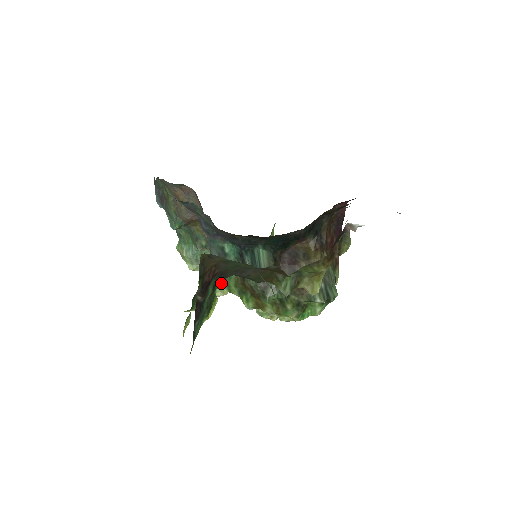
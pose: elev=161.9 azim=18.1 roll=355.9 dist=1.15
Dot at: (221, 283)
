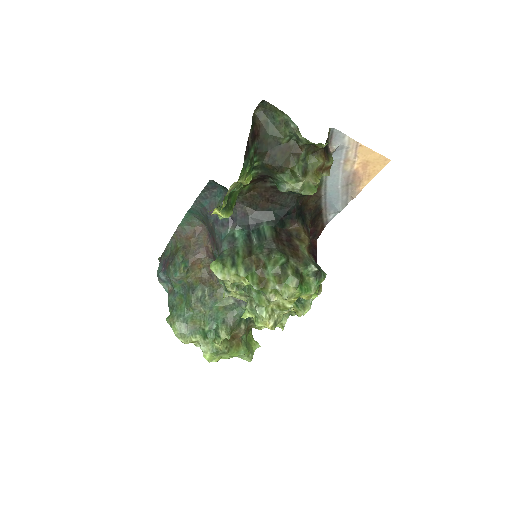
Dot at: (229, 265)
